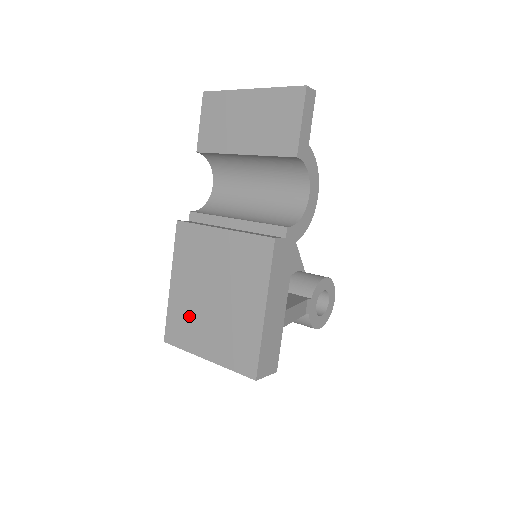
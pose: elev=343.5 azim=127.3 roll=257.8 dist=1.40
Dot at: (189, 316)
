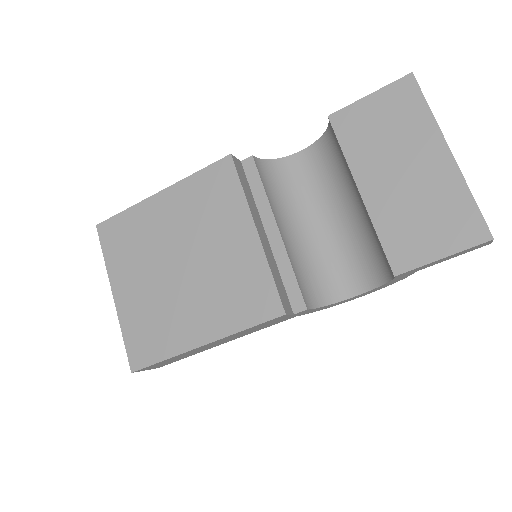
Dot at: (141, 244)
